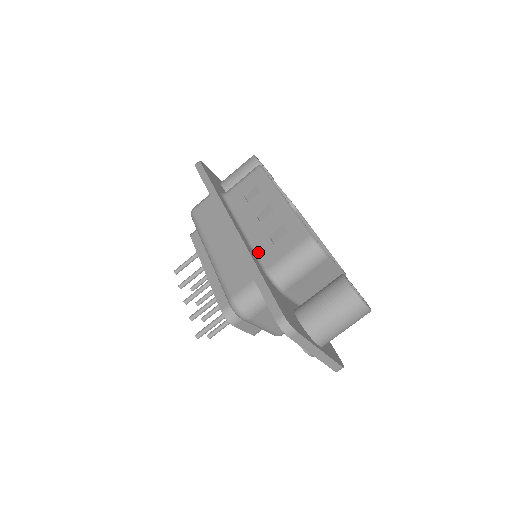
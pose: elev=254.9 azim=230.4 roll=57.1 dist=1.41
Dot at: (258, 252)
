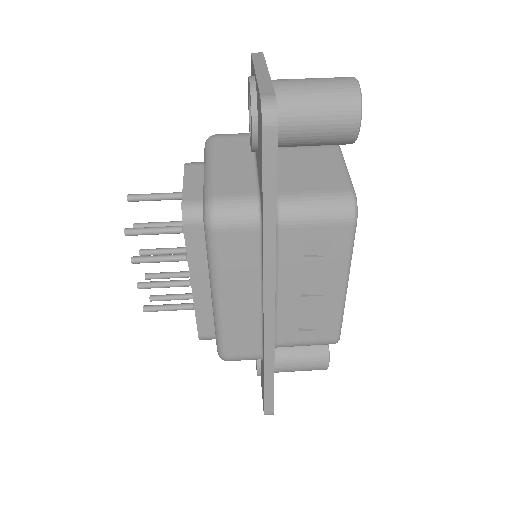
Dot at: occluded
